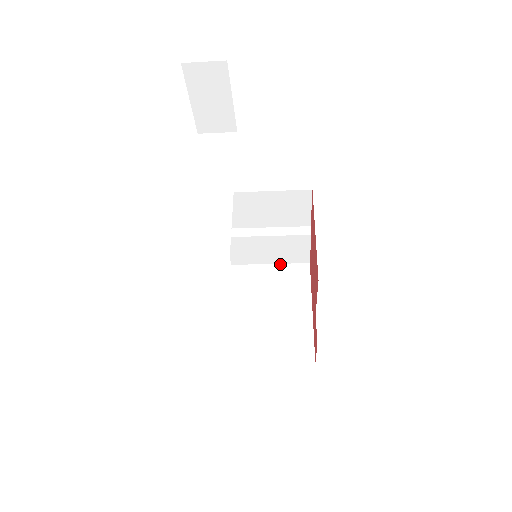
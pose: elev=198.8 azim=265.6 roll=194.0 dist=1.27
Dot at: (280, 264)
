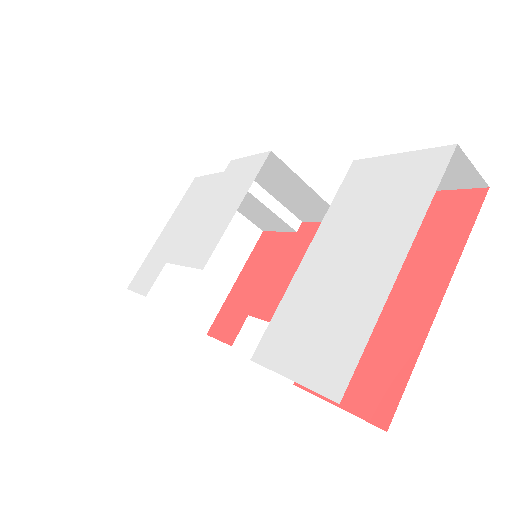
Dot at: (239, 213)
